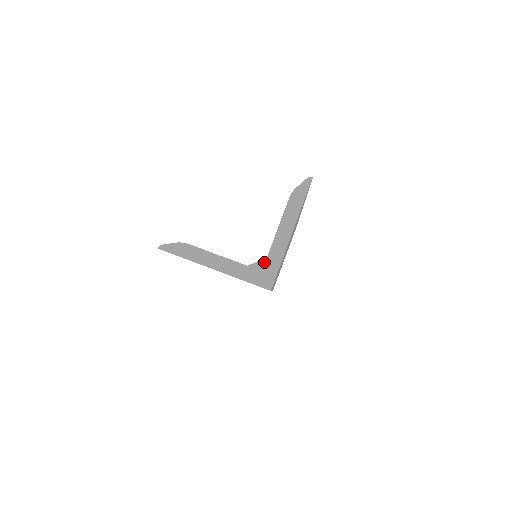
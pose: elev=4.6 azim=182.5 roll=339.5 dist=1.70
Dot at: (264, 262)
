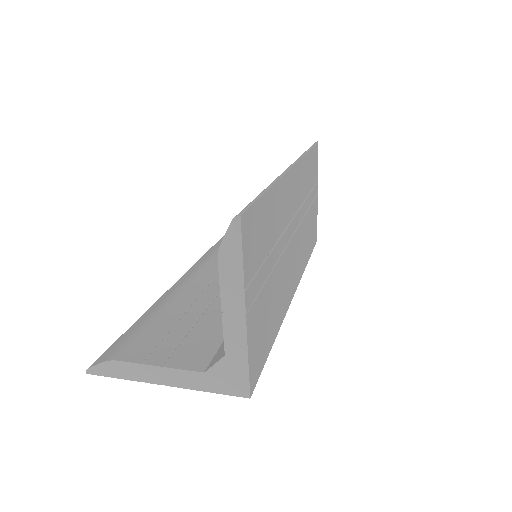
Dot at: (224, 363)
